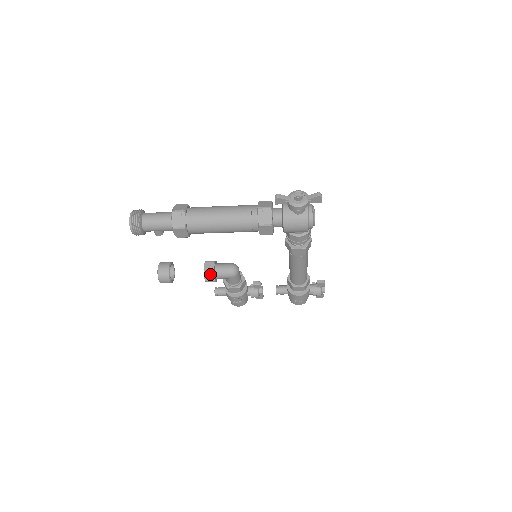
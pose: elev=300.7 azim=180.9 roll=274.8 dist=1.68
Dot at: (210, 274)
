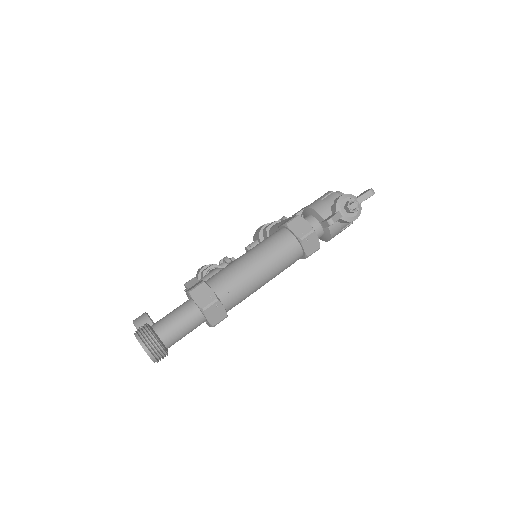
Dot at: occluded
